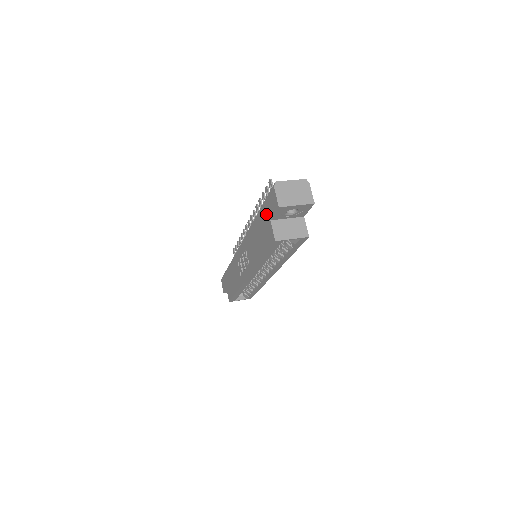
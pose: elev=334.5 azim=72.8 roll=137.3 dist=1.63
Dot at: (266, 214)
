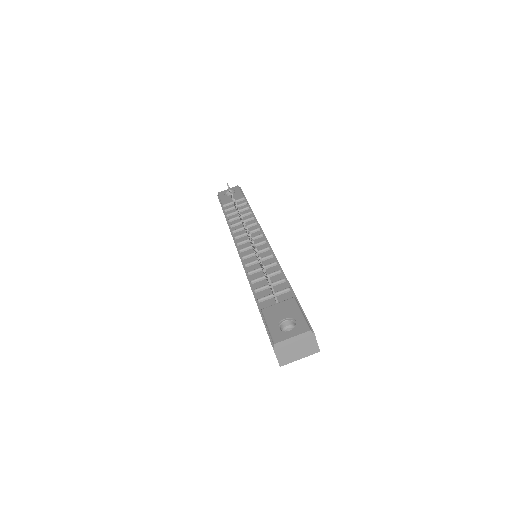
Dot at: occluded
